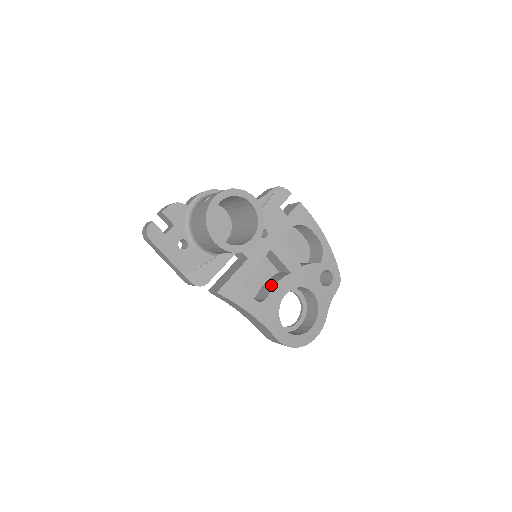
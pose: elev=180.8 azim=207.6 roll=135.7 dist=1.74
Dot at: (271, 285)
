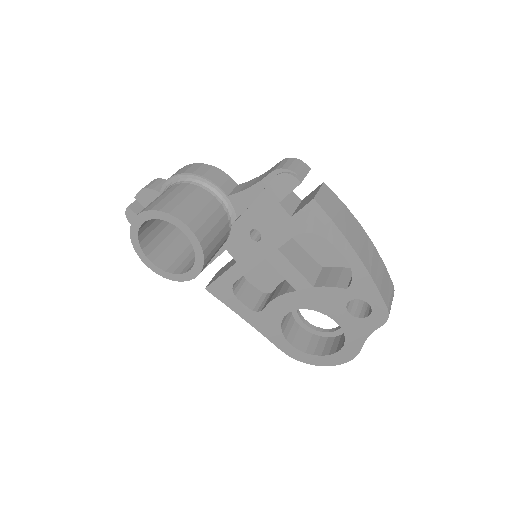
Dot at: (275, 294)
